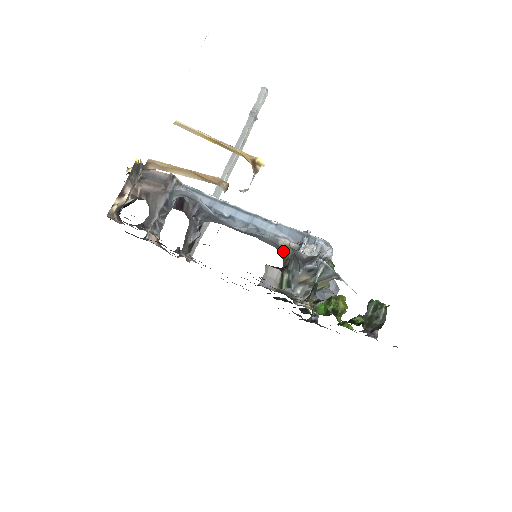
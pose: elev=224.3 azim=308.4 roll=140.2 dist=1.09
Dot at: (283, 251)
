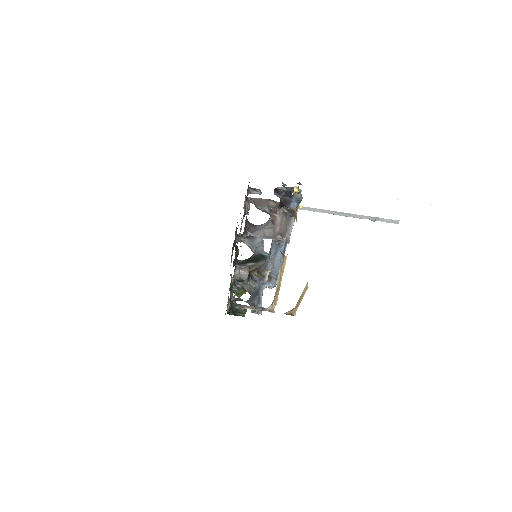
Dot at: (262, 273)
